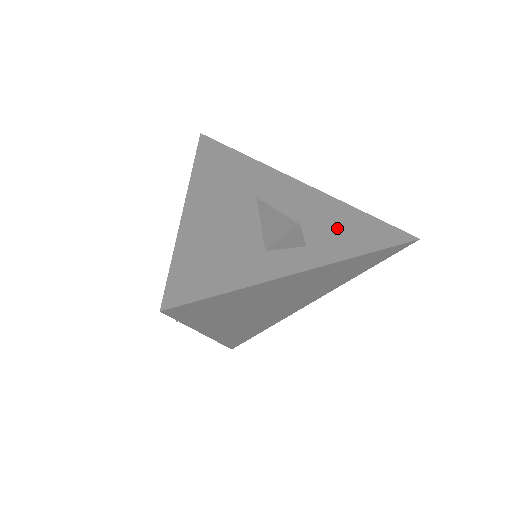
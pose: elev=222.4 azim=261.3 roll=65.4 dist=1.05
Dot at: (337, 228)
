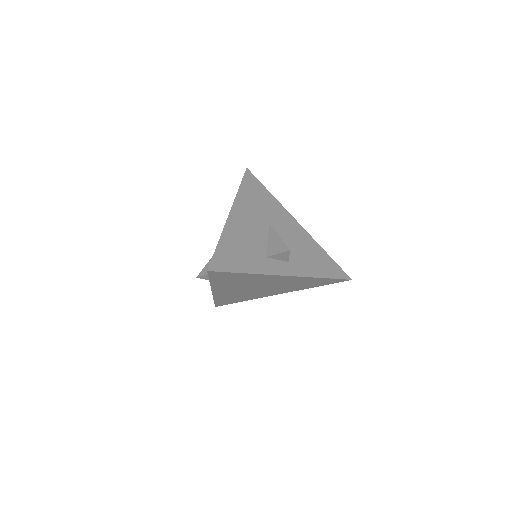
Dot at: (308, 257)
